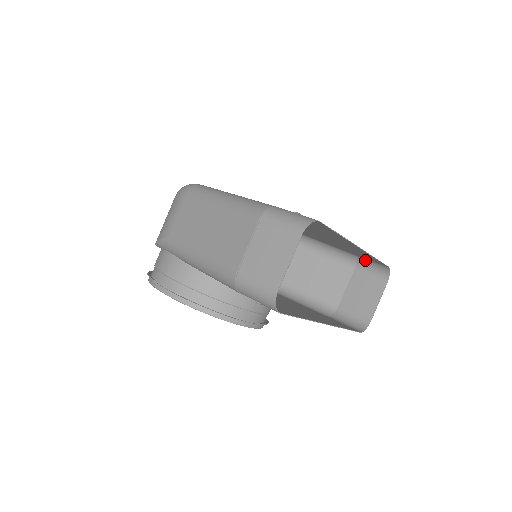
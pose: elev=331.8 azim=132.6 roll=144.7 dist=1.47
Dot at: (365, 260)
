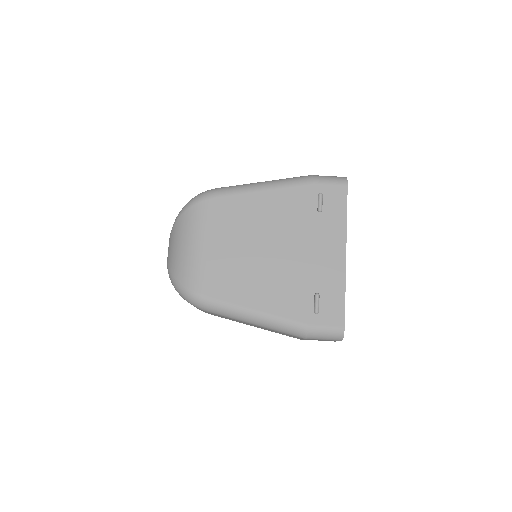
Dot at: (323, 180)
